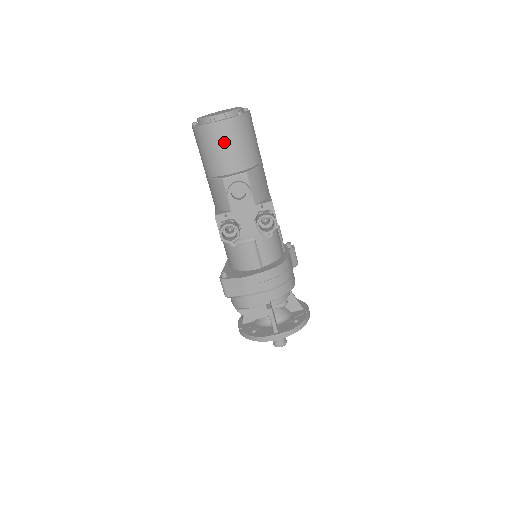
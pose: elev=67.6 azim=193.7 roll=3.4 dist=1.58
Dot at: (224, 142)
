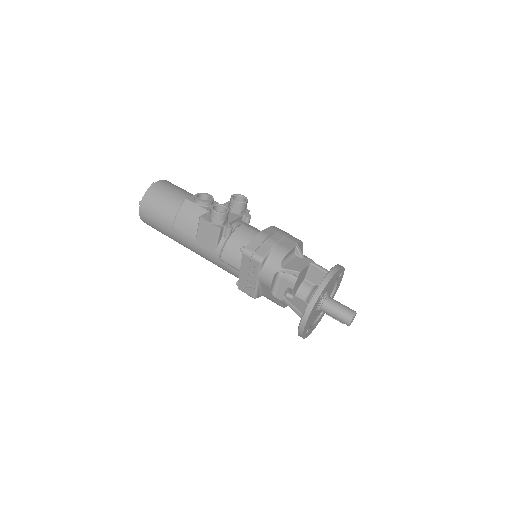
Dot at: (170, 188)
